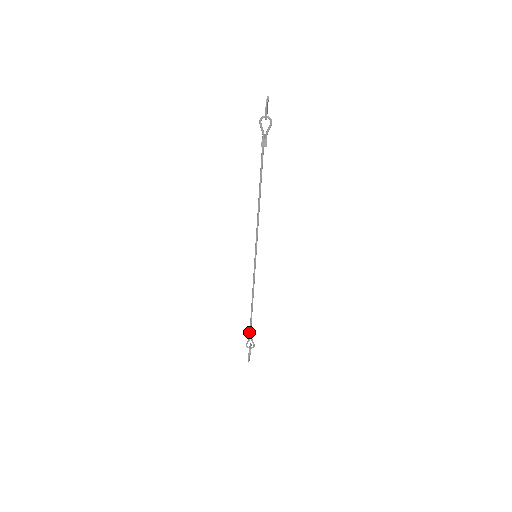
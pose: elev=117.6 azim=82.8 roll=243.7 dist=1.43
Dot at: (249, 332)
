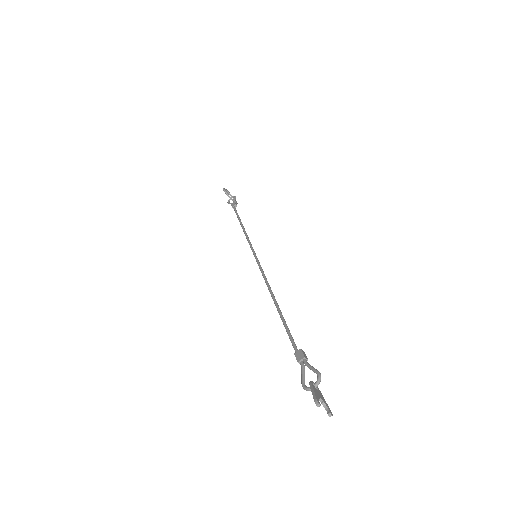
Dot at: (233, 208)
